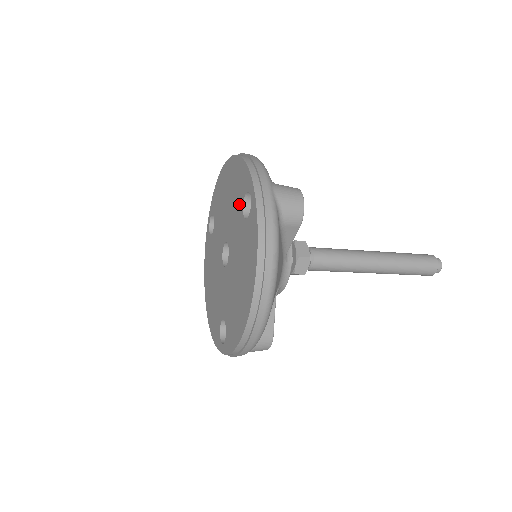
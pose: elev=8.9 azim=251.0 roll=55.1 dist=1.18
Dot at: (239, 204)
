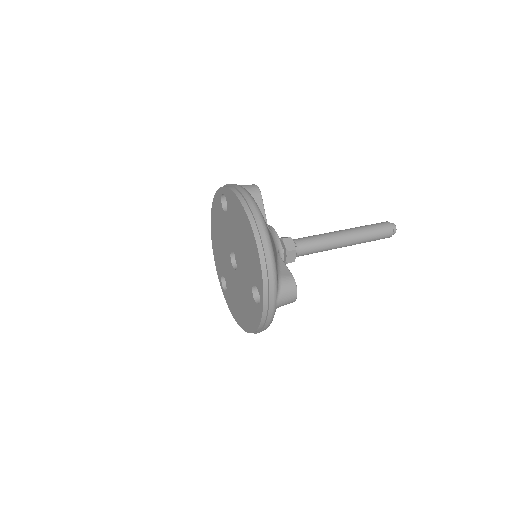
Dot at: (251, 277)
